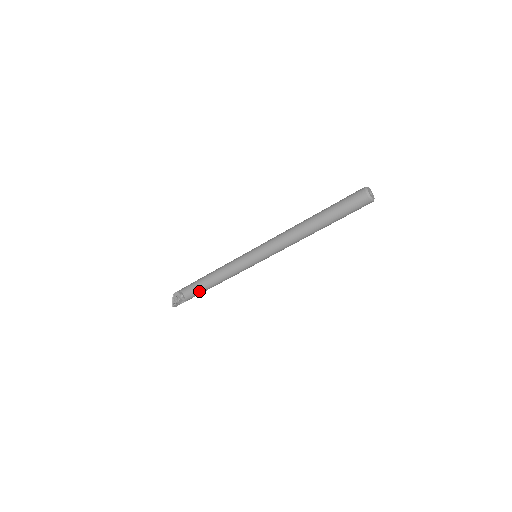
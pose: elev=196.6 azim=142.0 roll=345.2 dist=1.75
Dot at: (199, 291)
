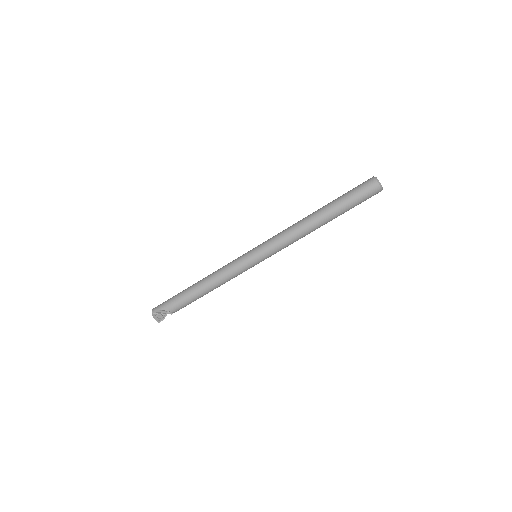
Dot at: occluded
